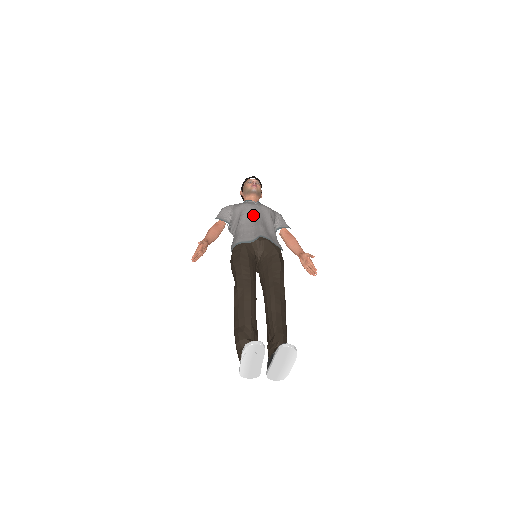
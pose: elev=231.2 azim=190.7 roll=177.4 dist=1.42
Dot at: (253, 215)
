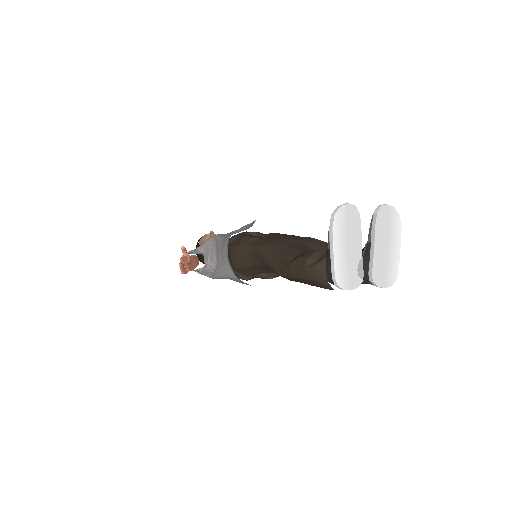
Dot at: (230, 233)
